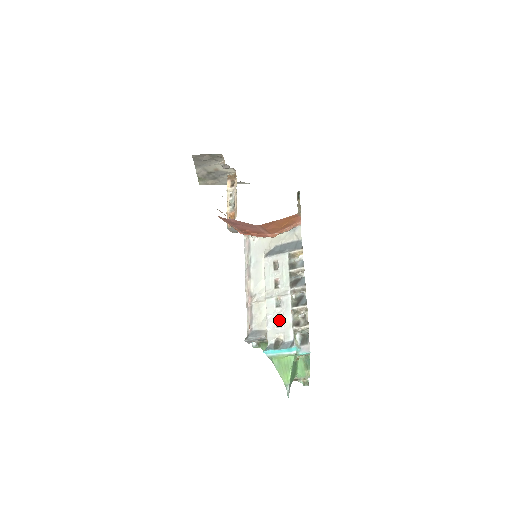
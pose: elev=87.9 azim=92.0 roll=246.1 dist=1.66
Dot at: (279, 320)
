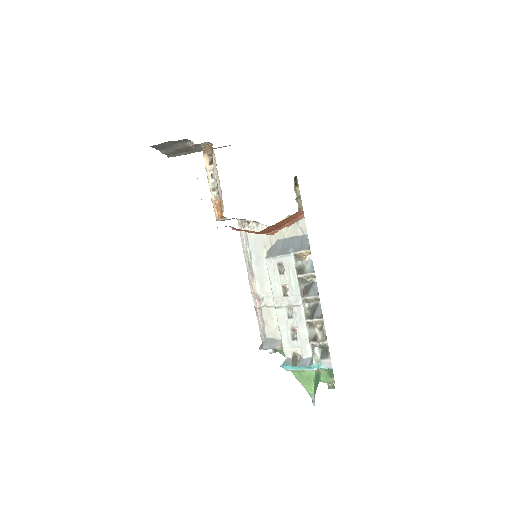
Dot at: (294, 332)
